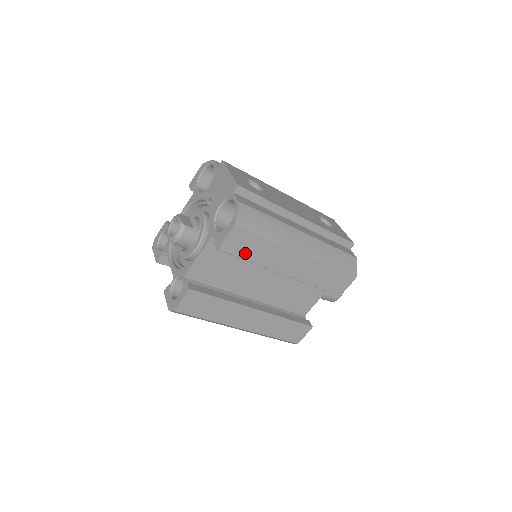
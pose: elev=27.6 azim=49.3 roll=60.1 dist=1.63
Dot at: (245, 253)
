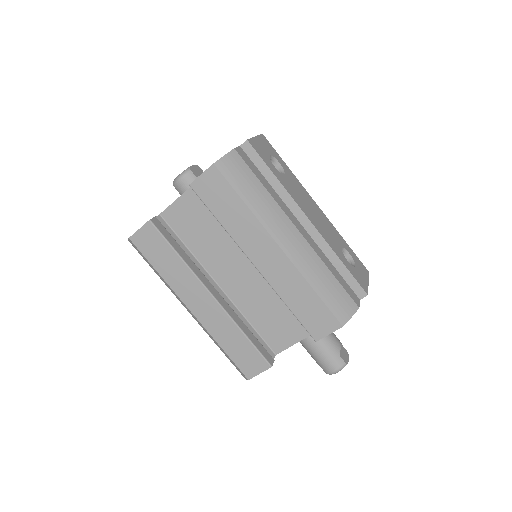
Dot at: (216, 207)
